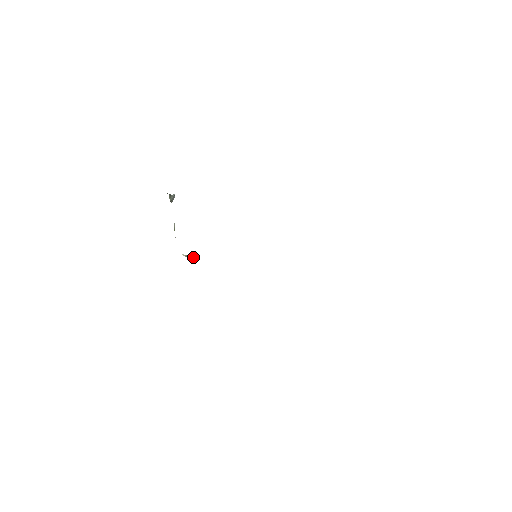
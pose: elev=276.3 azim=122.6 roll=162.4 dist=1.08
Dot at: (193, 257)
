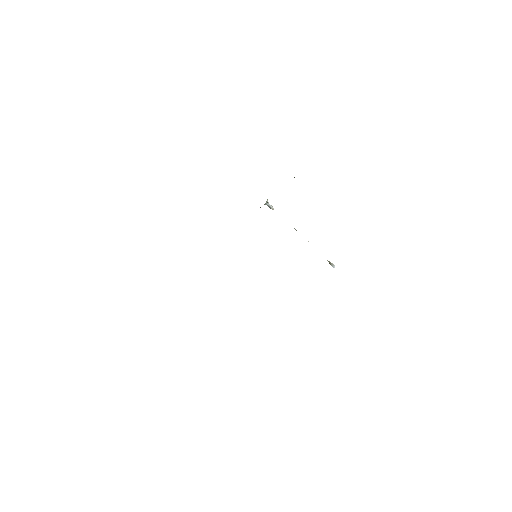
Dot at: (332, 265)
